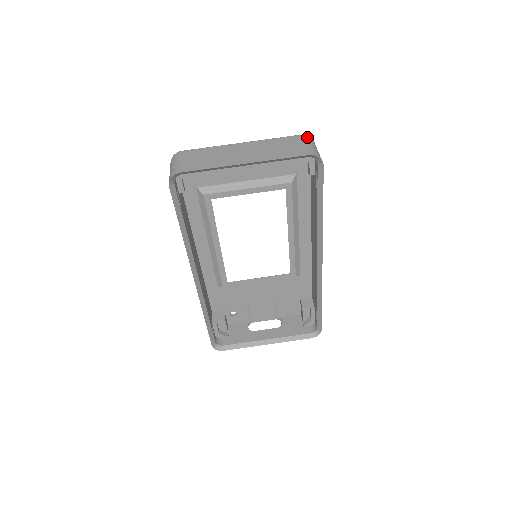
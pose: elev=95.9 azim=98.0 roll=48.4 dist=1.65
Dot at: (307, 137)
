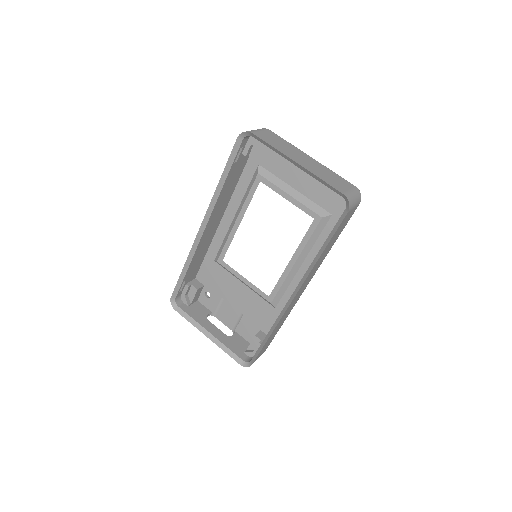
Dot at: (358, 190)
